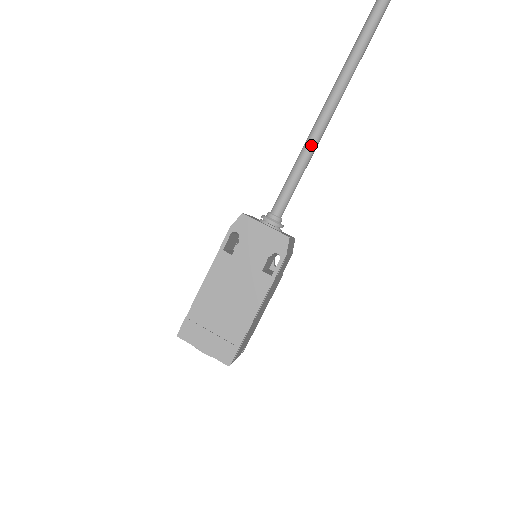
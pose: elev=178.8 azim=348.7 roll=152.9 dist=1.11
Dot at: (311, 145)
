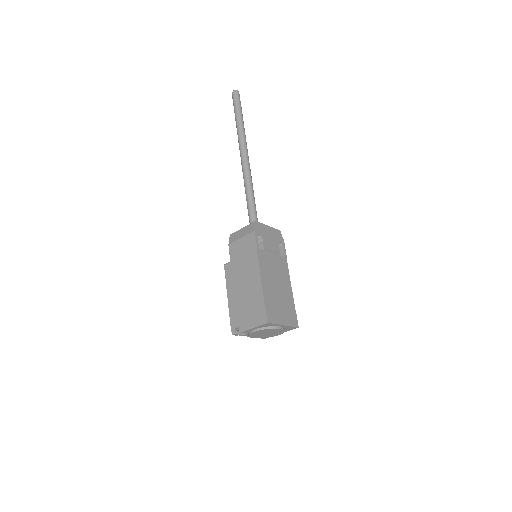
Dot at: (251, 178)
